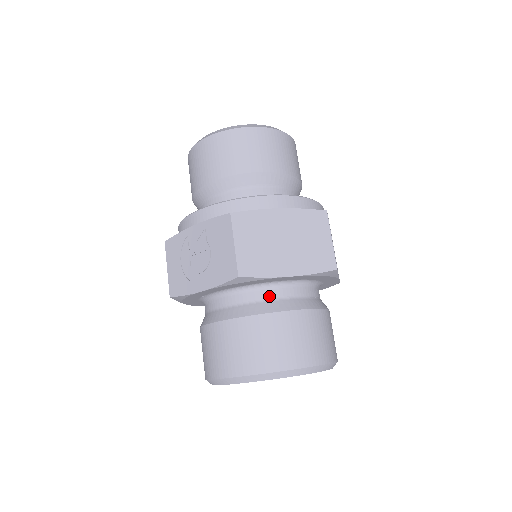
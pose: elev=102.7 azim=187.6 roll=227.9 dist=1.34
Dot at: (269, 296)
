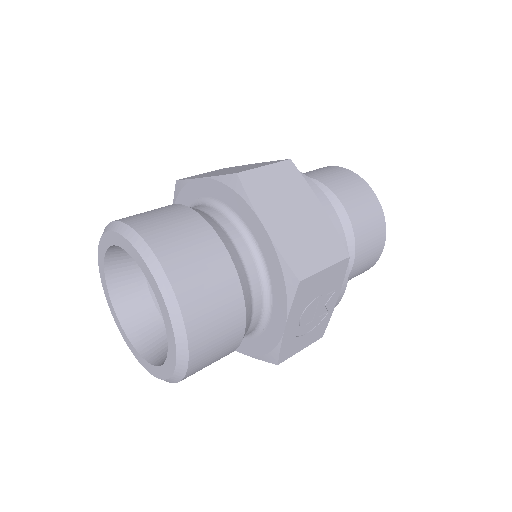
Dot at: occluded
